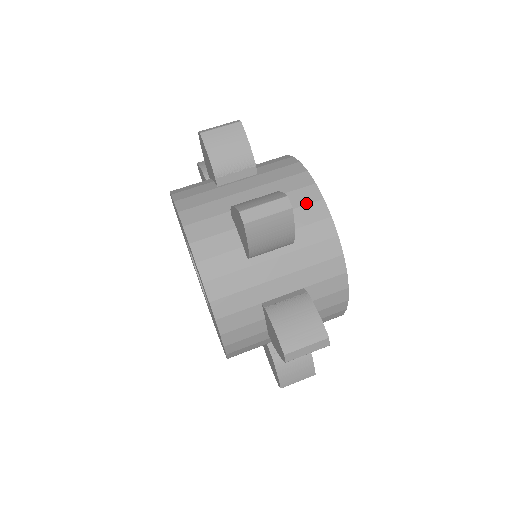
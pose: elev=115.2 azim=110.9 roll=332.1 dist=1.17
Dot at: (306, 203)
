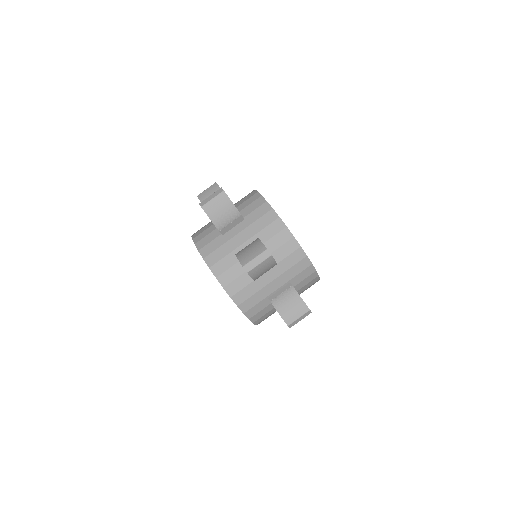
Dot at: (307, 277)
